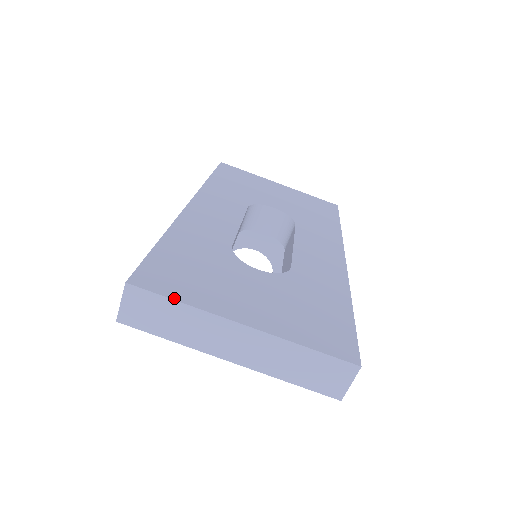
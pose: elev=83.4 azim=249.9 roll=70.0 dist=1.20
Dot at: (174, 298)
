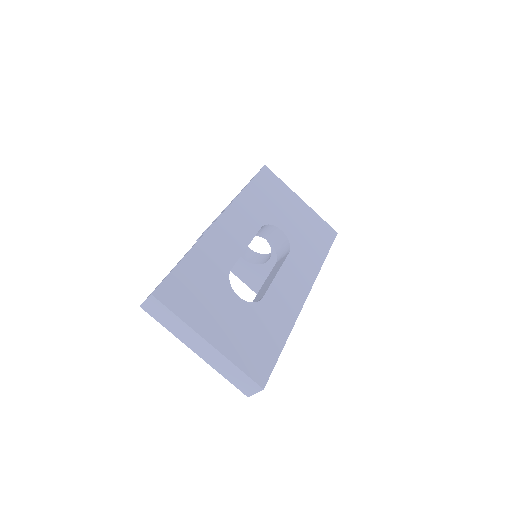
Dot at: (175, 313)
